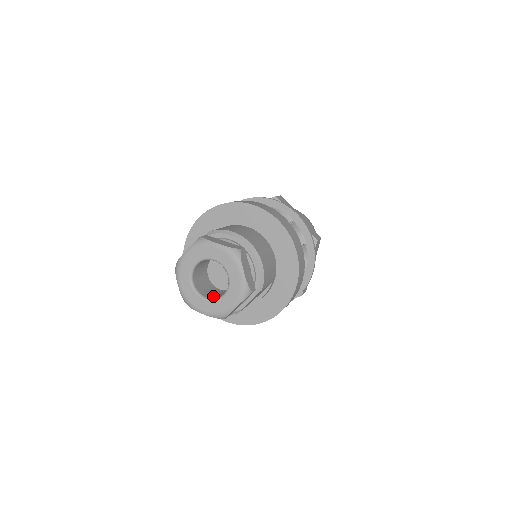
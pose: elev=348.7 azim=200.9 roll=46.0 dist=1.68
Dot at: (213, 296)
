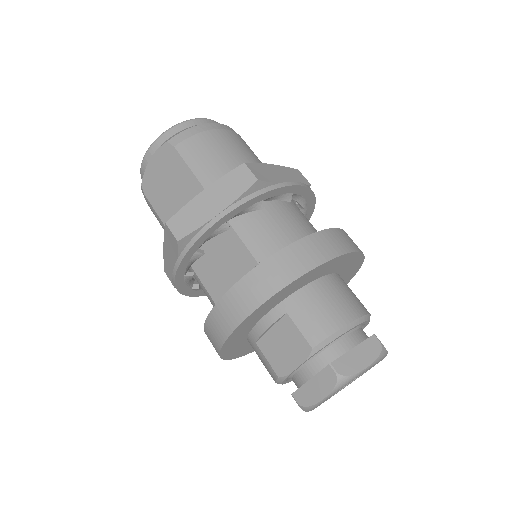
Dot at: occluded
